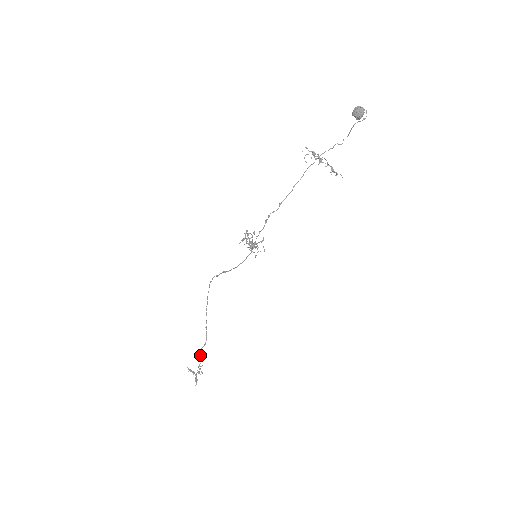
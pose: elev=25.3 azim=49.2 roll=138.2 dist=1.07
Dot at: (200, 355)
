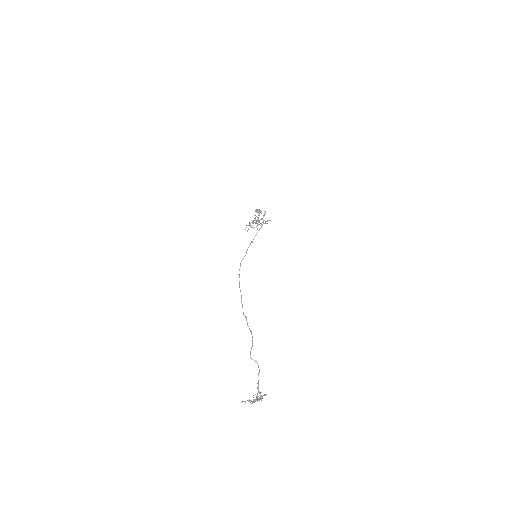
Dot at: occluded
